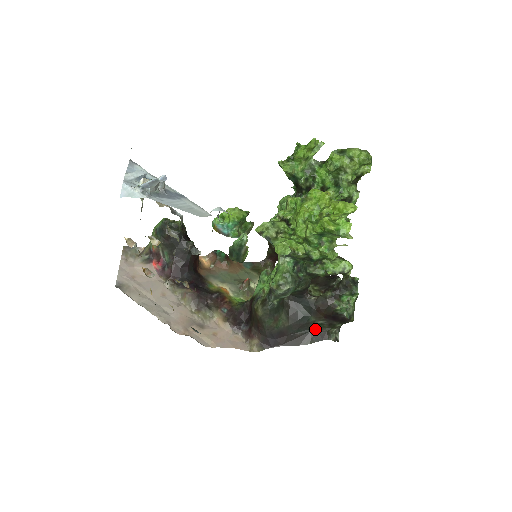
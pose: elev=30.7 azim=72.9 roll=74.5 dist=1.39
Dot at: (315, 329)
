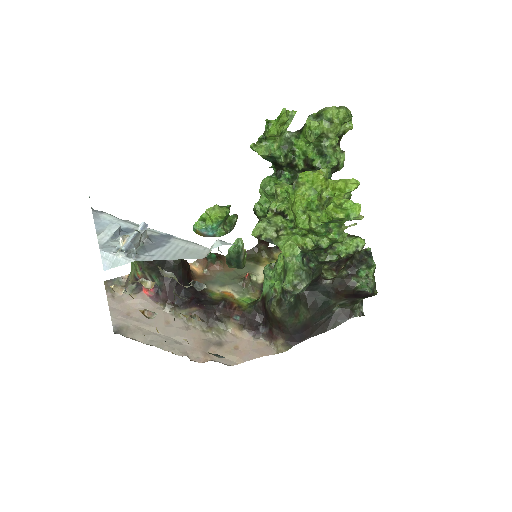
Dot at: (337, 310)
